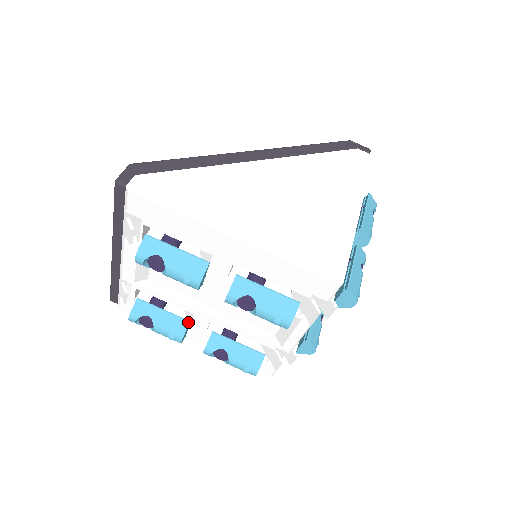
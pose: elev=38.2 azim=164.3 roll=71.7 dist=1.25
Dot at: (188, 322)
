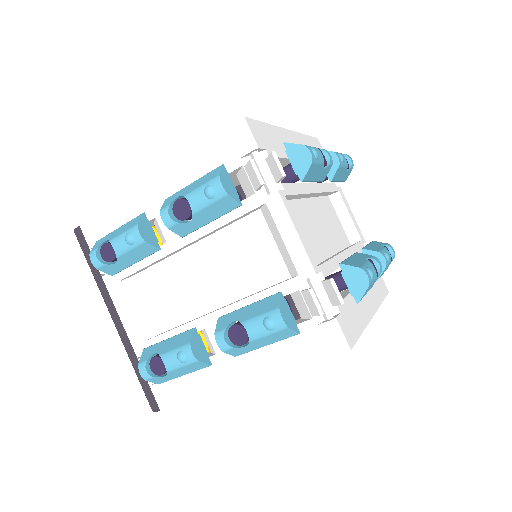
Dot at: (193, 329)
